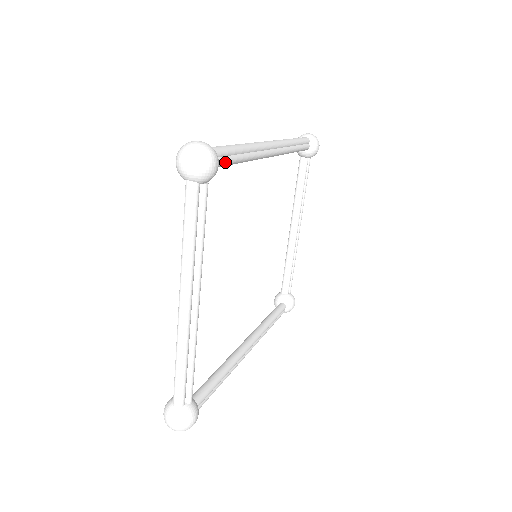
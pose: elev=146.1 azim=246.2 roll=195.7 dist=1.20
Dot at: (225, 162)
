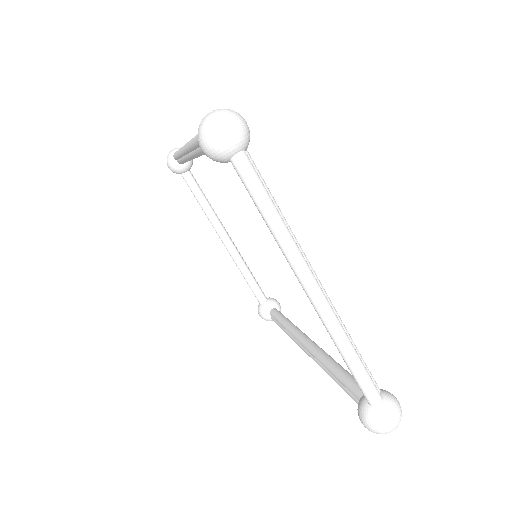
Dot at: occluded
